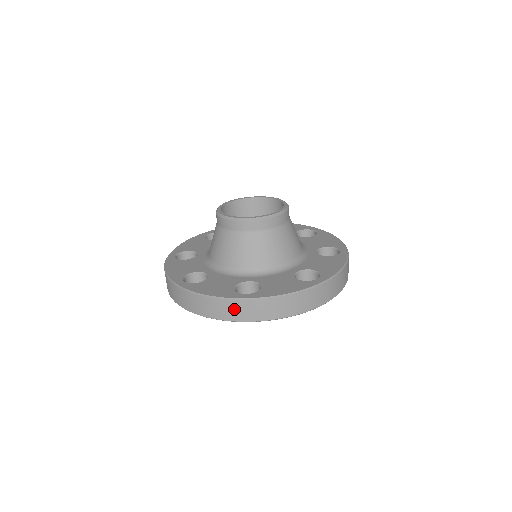
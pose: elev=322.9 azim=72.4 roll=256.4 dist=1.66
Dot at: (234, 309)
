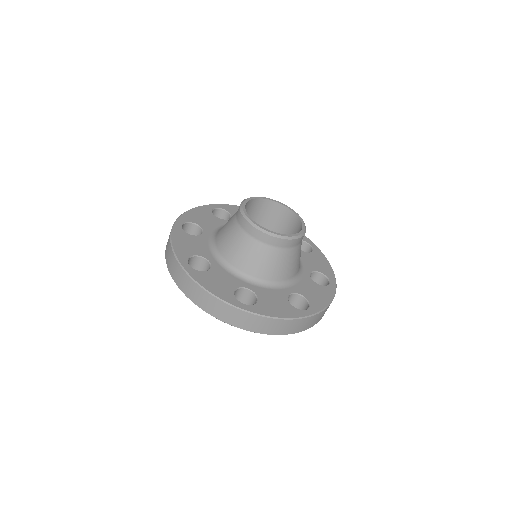
Dot at: (174, 267)
